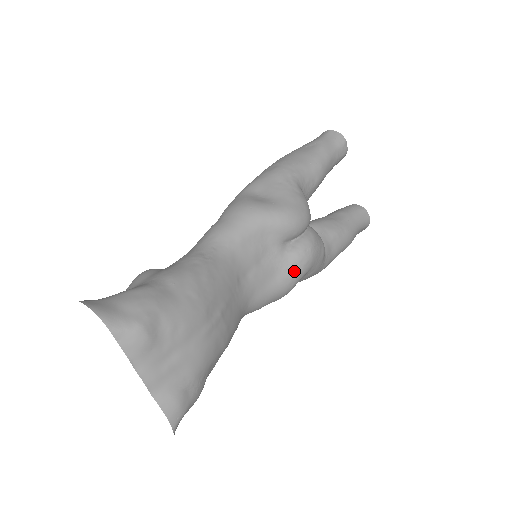
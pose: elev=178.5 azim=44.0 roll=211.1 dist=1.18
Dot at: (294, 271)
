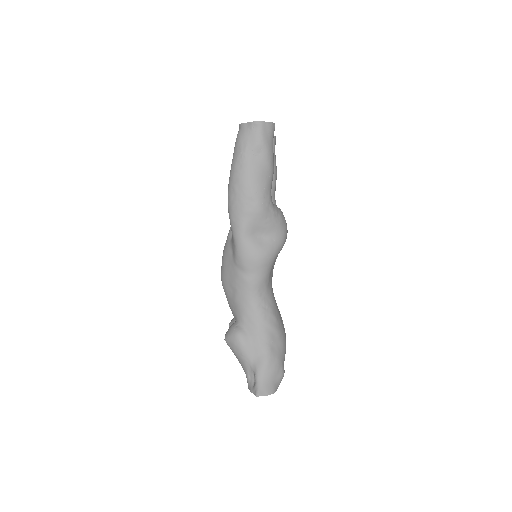
Dot at: occluded
